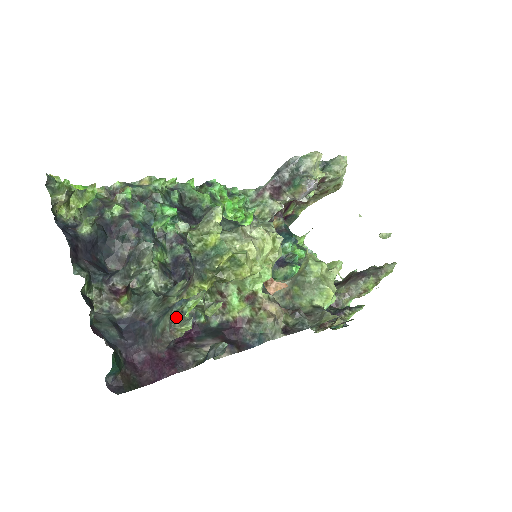
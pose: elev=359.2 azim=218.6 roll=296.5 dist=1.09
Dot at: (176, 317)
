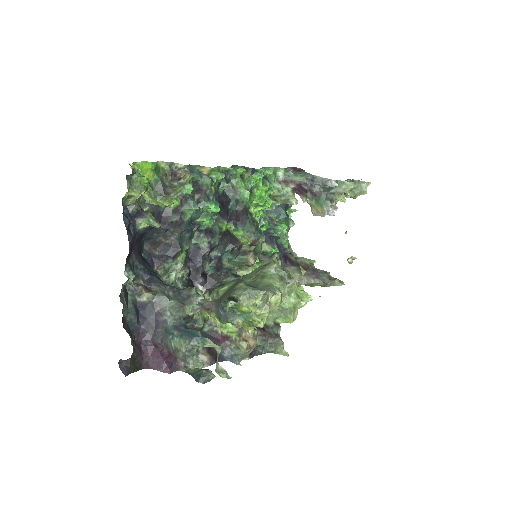
Dot at: (192, 354)
